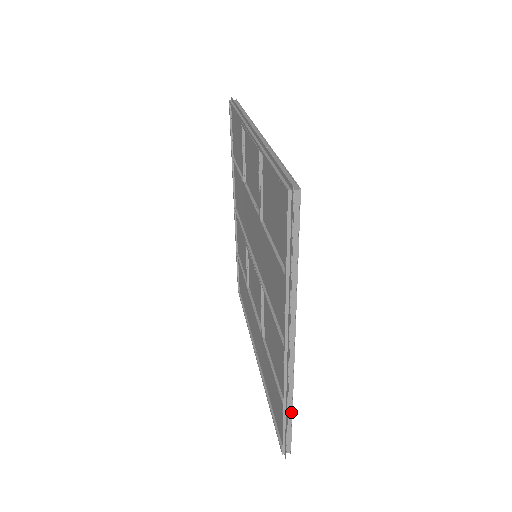
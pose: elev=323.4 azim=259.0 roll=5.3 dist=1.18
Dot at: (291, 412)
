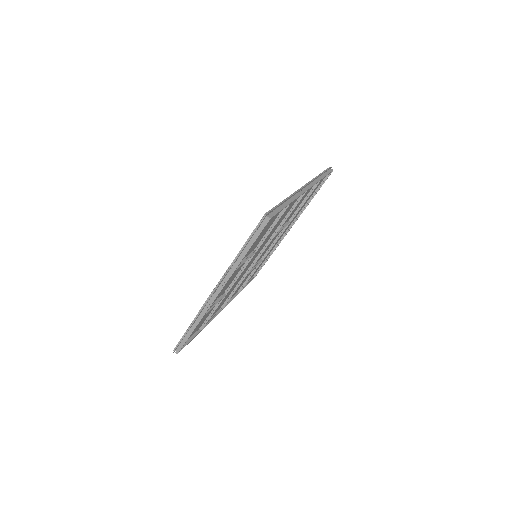
Dot at: occluded
